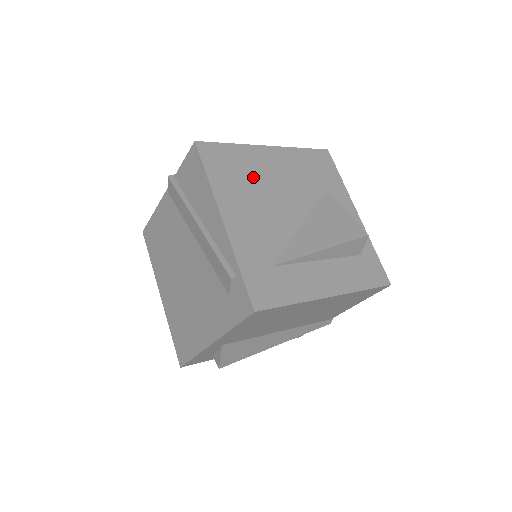
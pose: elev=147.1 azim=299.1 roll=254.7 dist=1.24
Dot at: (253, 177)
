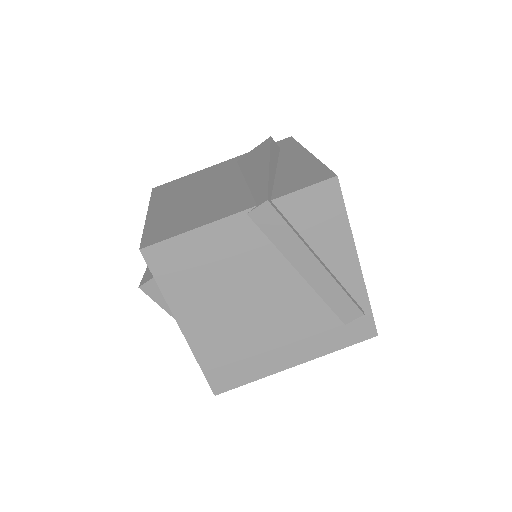
Dot at: occluded
